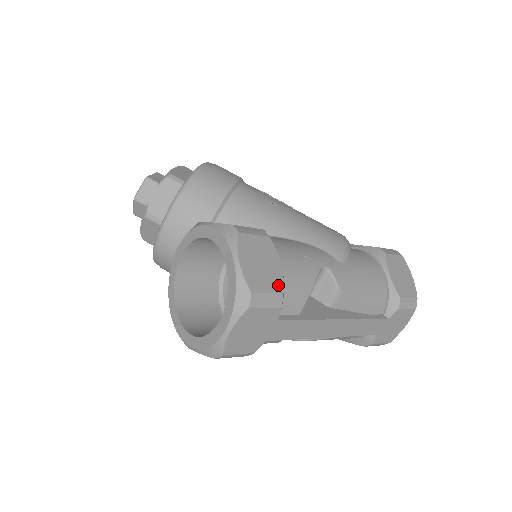
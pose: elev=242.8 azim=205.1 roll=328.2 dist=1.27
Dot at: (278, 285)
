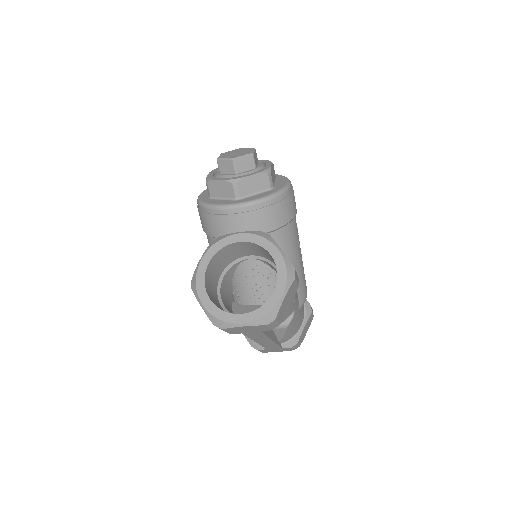
Dot at: (283, 318)
